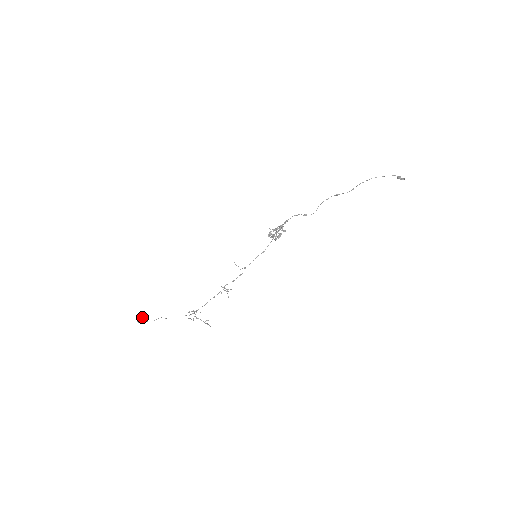
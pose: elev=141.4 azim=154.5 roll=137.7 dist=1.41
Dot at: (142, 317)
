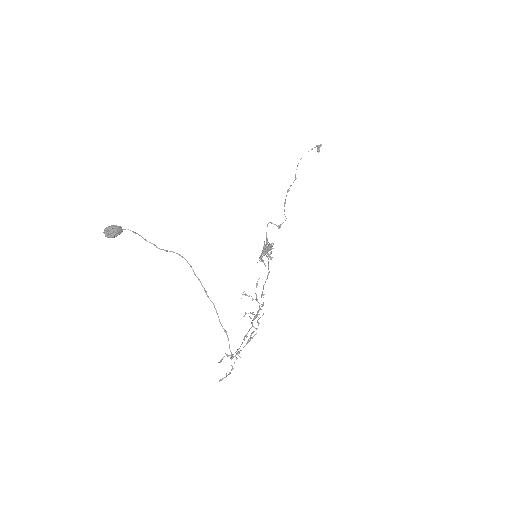
Dot at: (110, 230)
